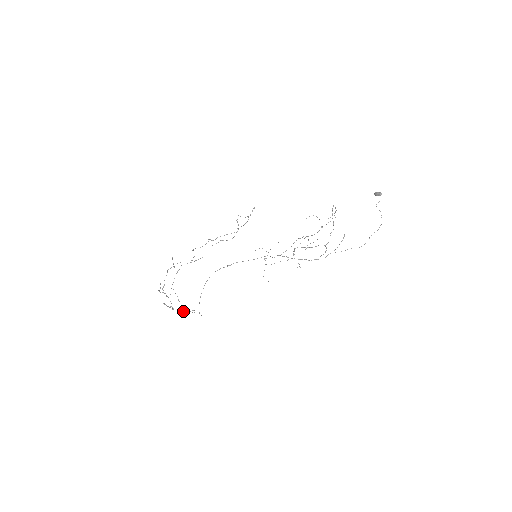
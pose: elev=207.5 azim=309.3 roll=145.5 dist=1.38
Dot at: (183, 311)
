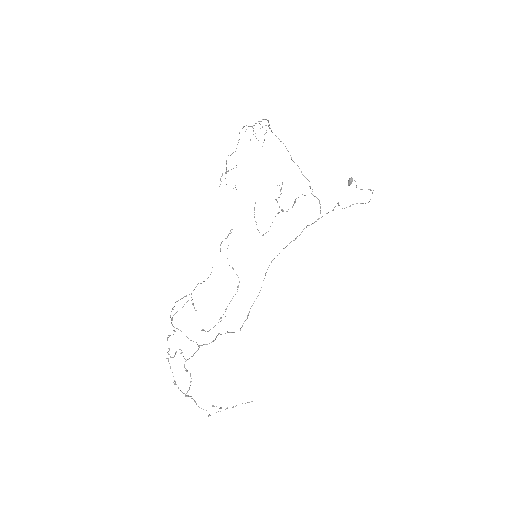
Dot at: occluded
